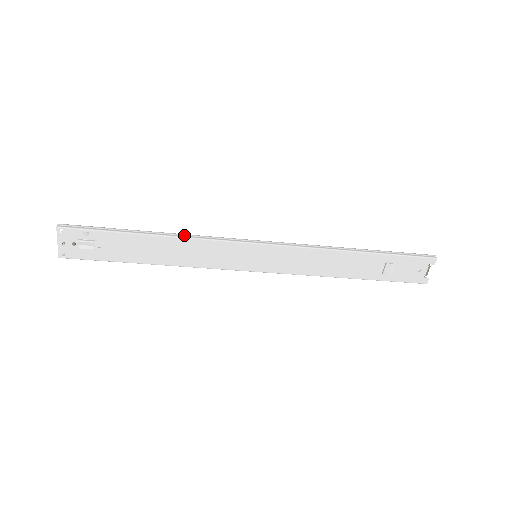
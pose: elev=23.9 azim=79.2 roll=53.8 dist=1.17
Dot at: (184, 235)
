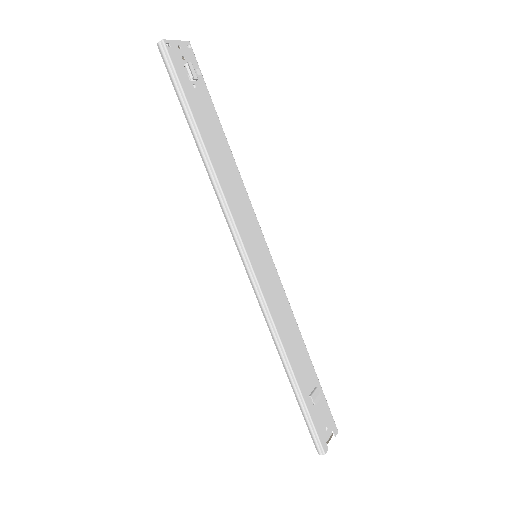
Dot at: (237, 173)
